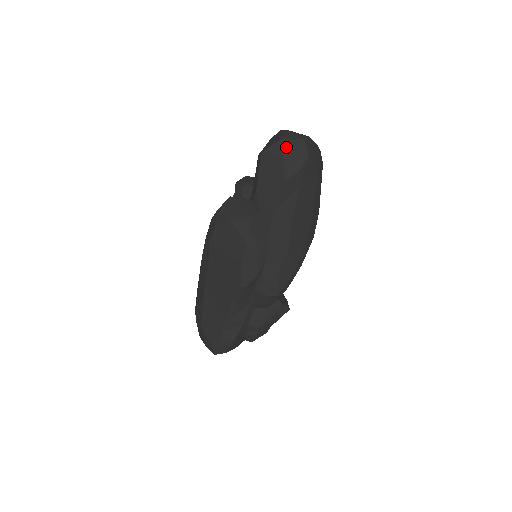
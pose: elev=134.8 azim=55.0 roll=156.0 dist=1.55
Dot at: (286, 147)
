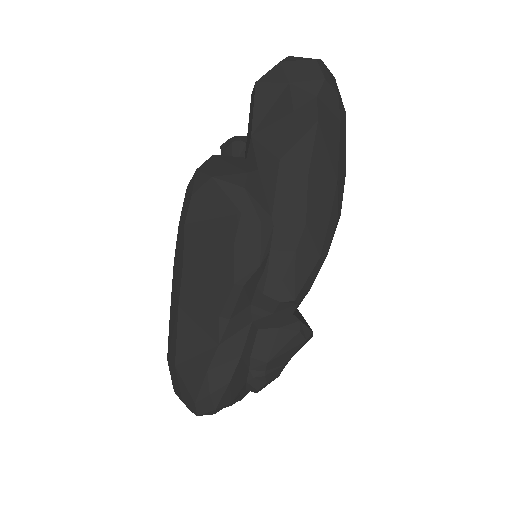
Dot at: (291, 69)
